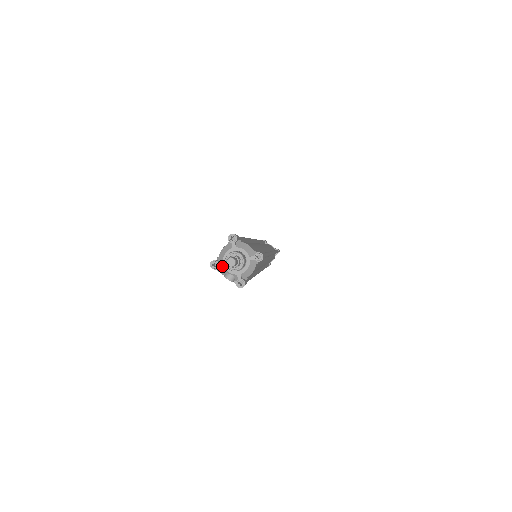
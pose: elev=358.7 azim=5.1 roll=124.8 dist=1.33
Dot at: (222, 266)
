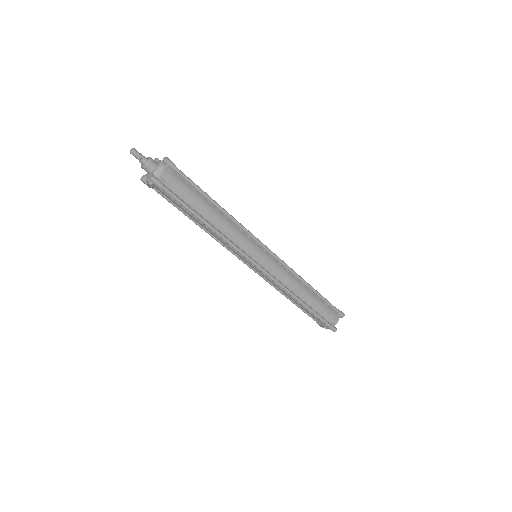
Dot at: (147, 177)
